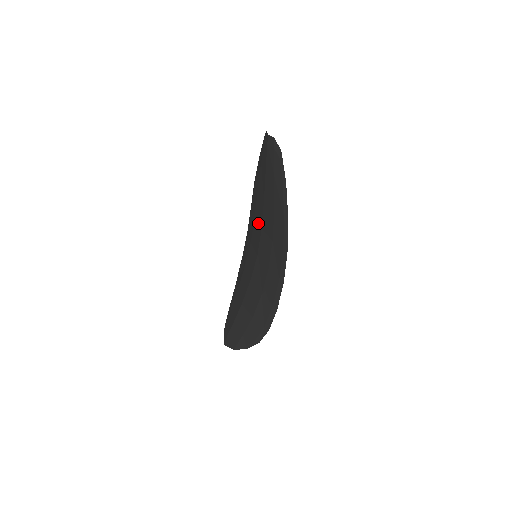
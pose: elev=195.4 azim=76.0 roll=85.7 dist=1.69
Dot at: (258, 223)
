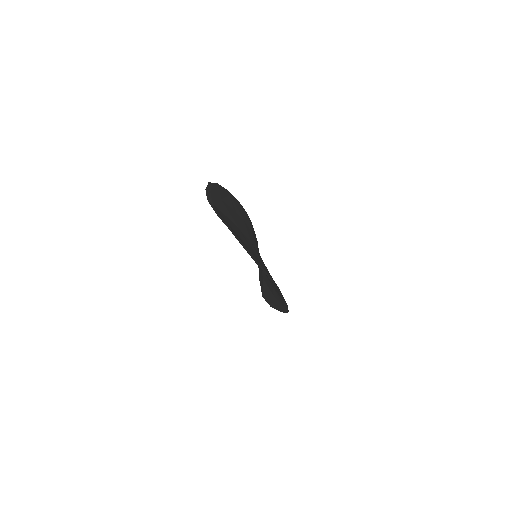
Dot at: occluded
